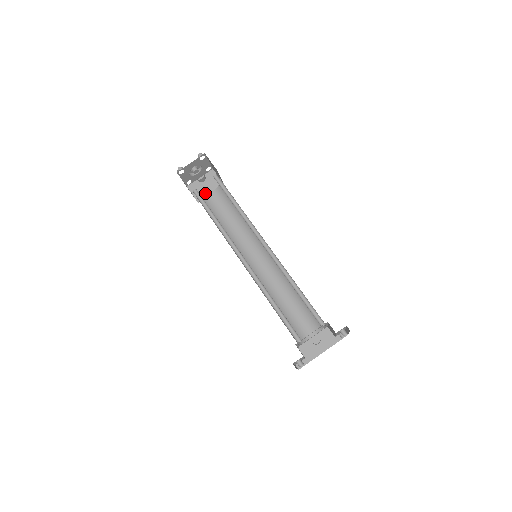
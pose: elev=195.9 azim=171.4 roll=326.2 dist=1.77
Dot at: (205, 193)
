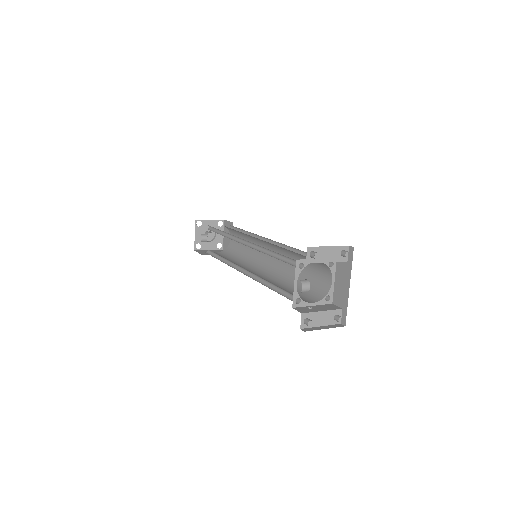
Dot at: occluded
